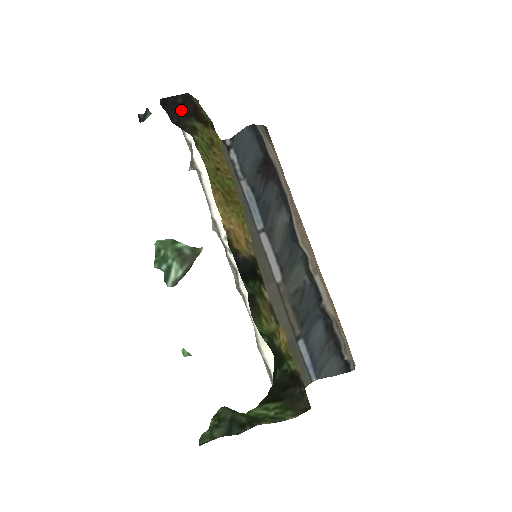
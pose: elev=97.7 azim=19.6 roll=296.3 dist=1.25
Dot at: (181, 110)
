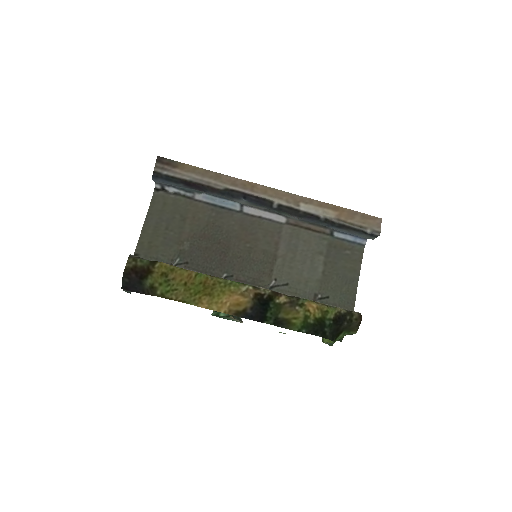
Dot at: (134, 284)
